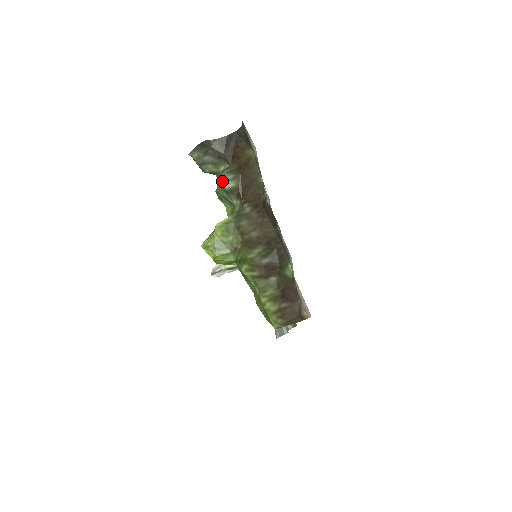
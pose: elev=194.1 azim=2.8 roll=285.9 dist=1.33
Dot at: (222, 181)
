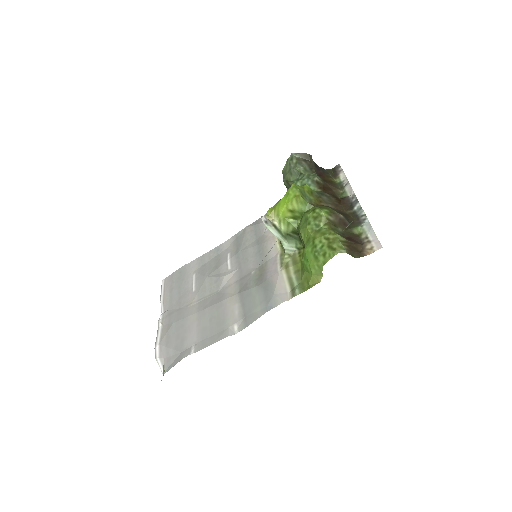
Dot at: (313, 176)
